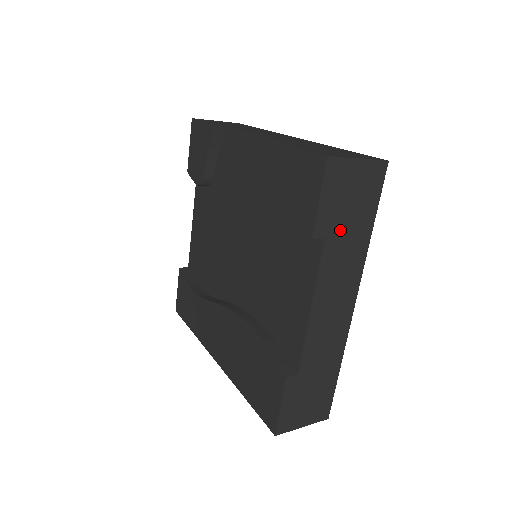
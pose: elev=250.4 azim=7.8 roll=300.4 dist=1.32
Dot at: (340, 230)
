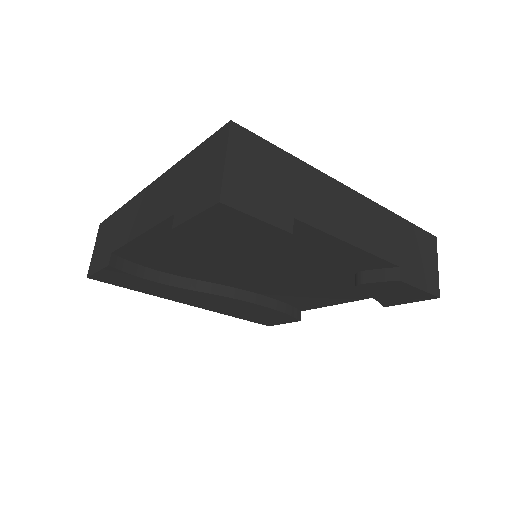
Dot at: occluded
